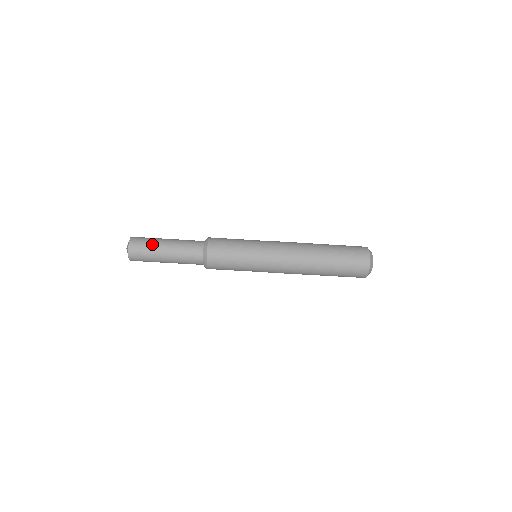
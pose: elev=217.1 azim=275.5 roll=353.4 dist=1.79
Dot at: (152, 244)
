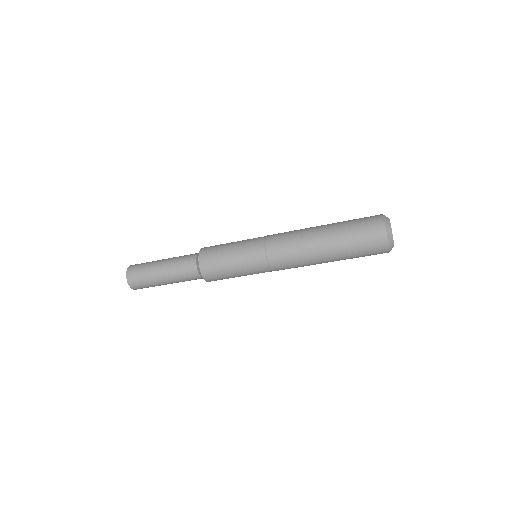
Dot at: (147, 270)
